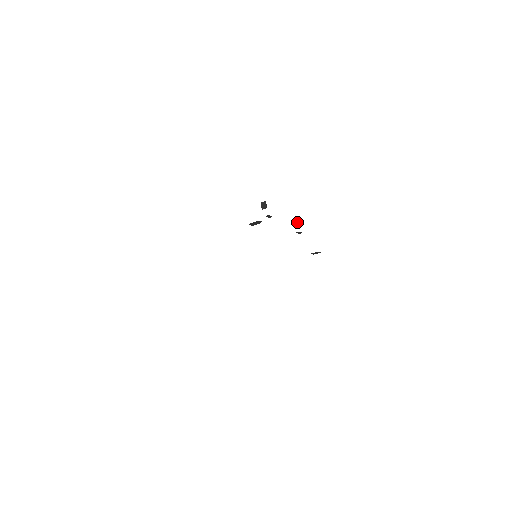
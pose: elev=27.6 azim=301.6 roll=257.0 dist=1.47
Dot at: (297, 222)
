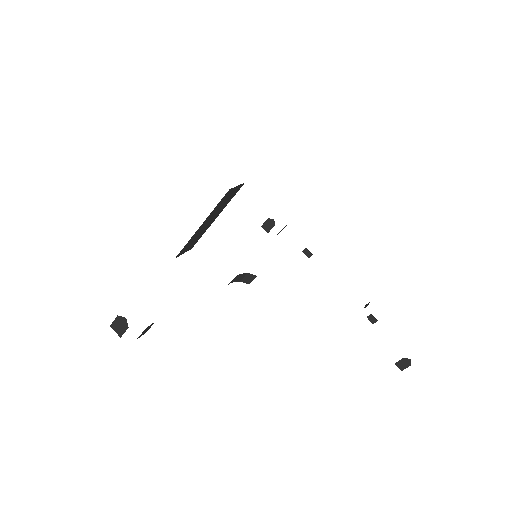
Dot at: (369, 302)
